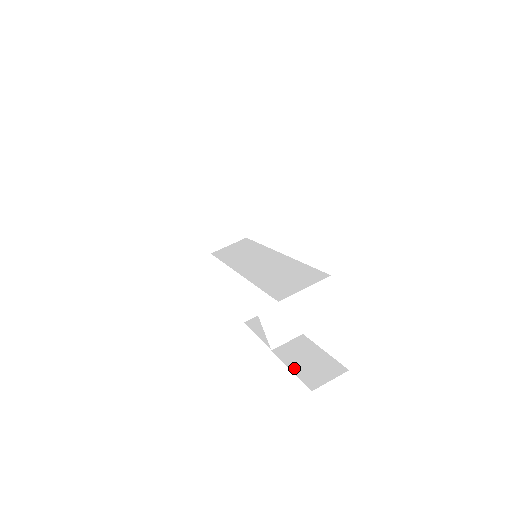
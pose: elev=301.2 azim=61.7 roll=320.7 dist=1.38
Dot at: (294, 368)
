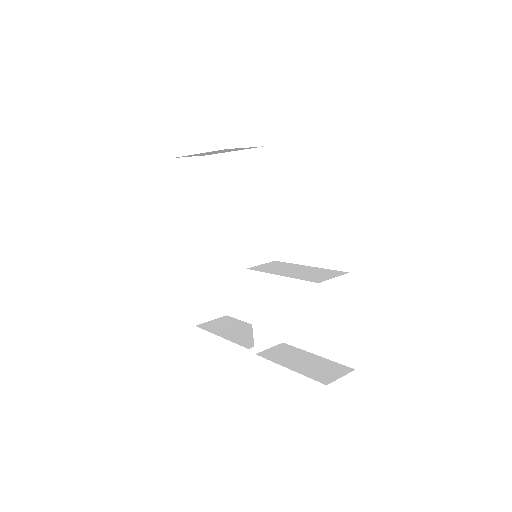
Dot at: occluded
